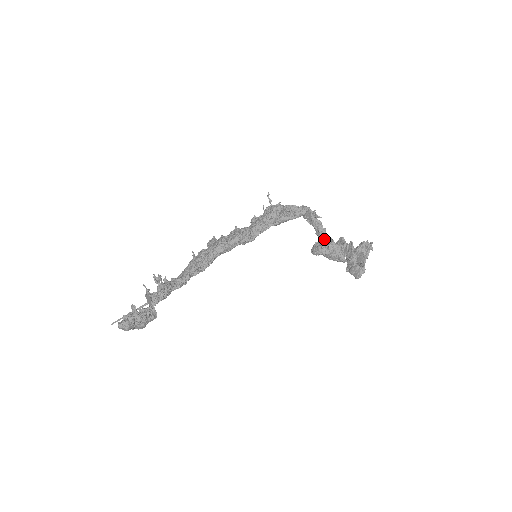
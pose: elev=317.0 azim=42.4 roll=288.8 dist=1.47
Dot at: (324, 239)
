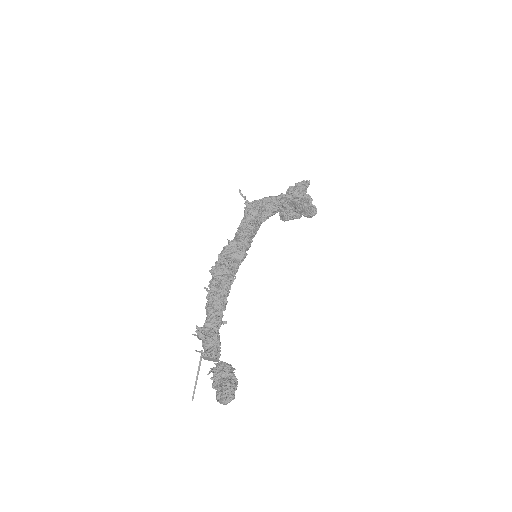
Dot at: (303, 213)
